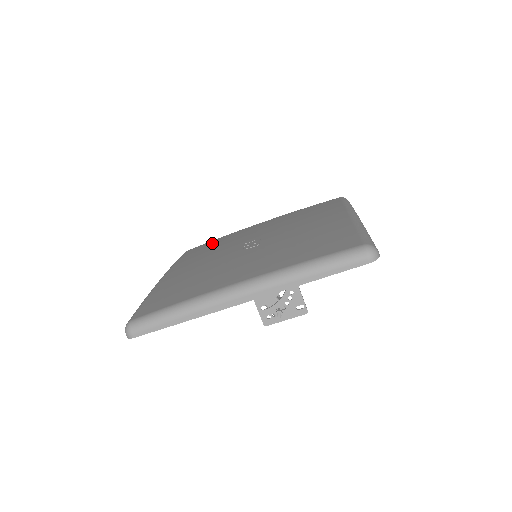
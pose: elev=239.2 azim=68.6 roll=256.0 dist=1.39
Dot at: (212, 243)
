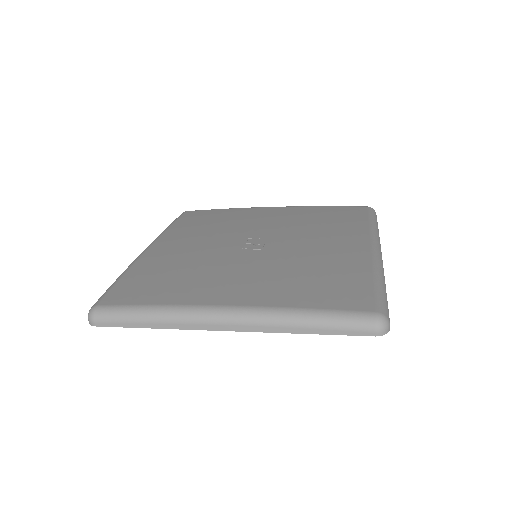
Dot at: (215, 215)
